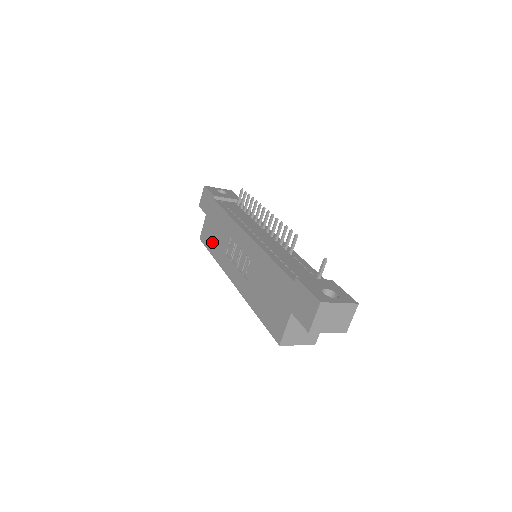
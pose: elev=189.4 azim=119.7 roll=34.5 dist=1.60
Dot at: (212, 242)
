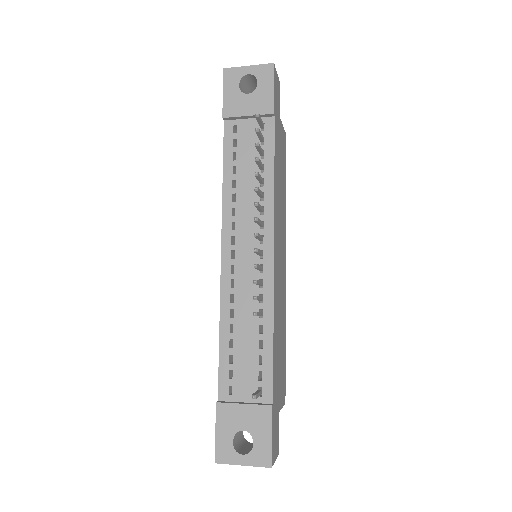
Dot at: occluded
